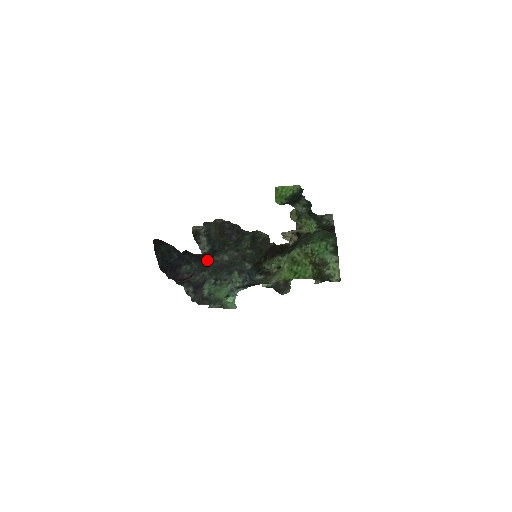
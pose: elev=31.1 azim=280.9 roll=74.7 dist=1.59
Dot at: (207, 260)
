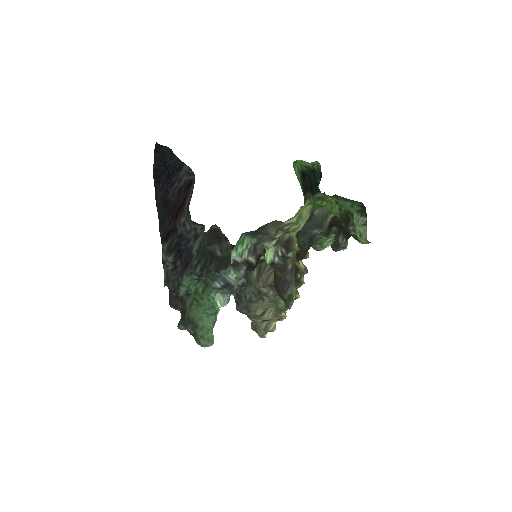
Dot at: occluded
